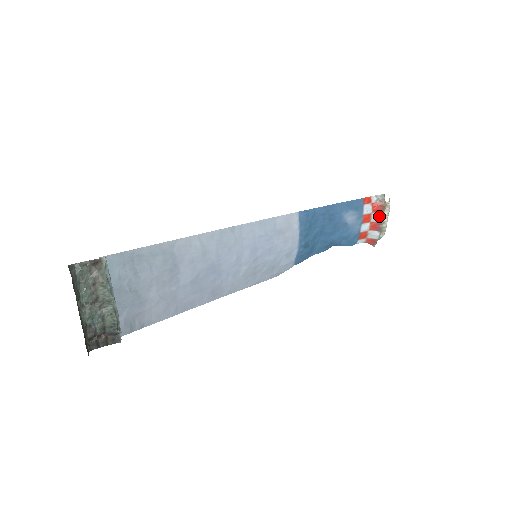
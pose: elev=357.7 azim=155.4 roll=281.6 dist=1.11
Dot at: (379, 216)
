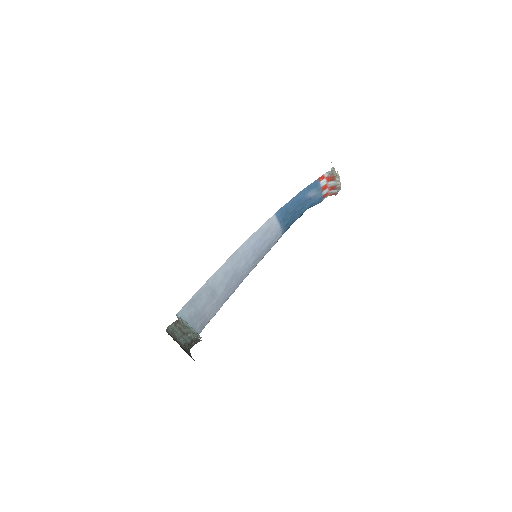
Dot at: (333, 183)
